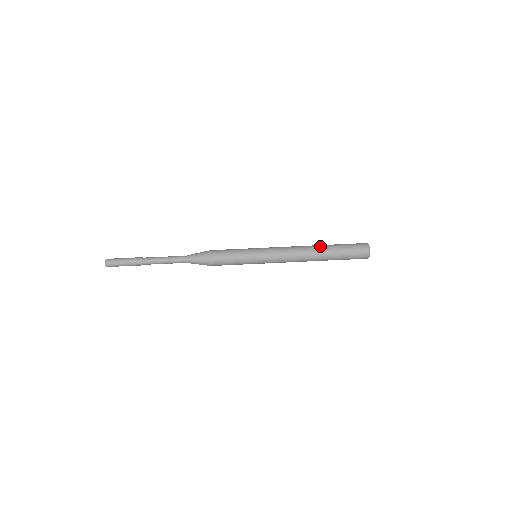
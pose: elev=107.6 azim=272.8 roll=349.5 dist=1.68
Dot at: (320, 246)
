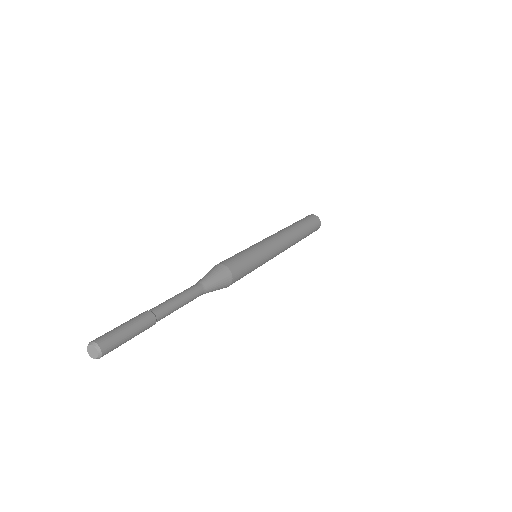
Dot at: occluded
